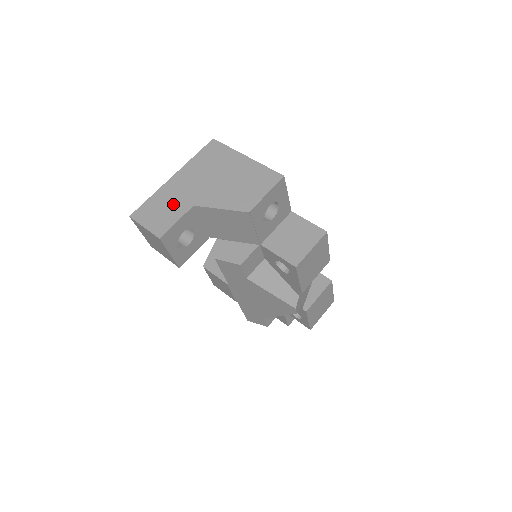
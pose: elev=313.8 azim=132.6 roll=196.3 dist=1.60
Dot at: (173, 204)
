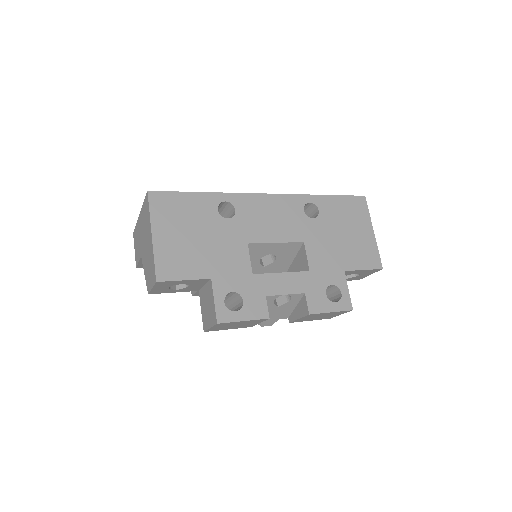
Dot at: (138, 244)
